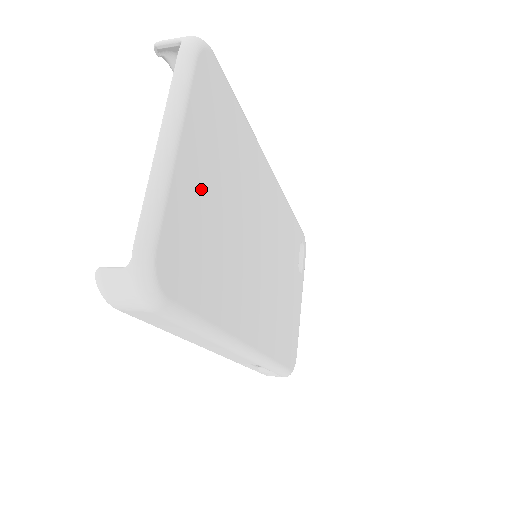
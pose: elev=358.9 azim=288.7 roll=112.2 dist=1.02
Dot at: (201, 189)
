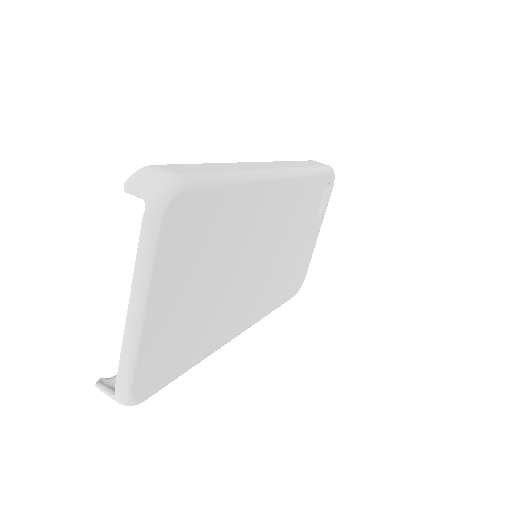
Dot at: (176, 307)
